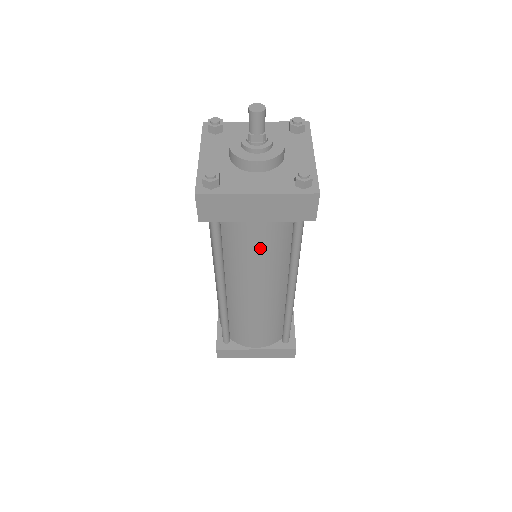
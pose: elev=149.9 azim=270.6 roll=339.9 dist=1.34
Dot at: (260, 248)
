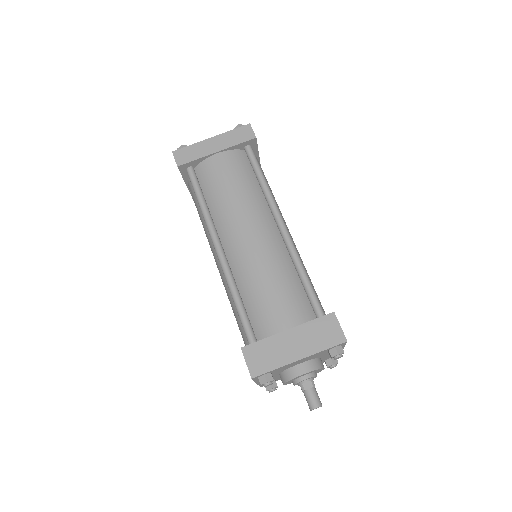
Dot at: occluded
